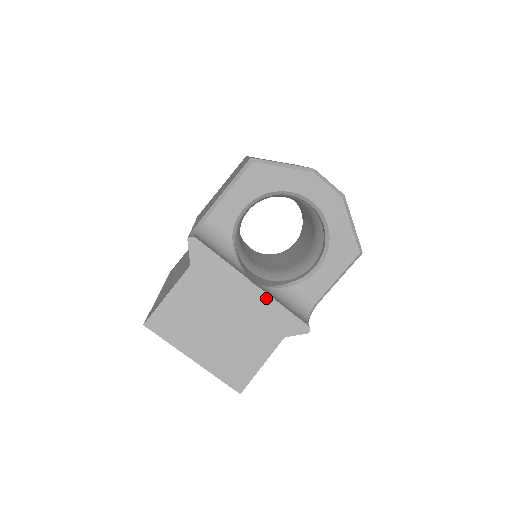
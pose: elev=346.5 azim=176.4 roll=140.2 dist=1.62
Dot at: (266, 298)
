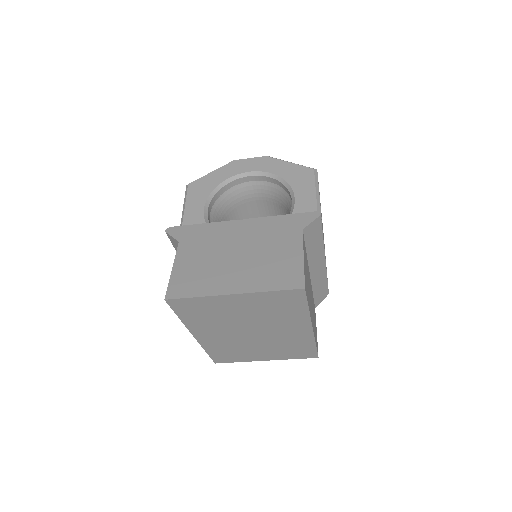
Dot at: (260, 220)
